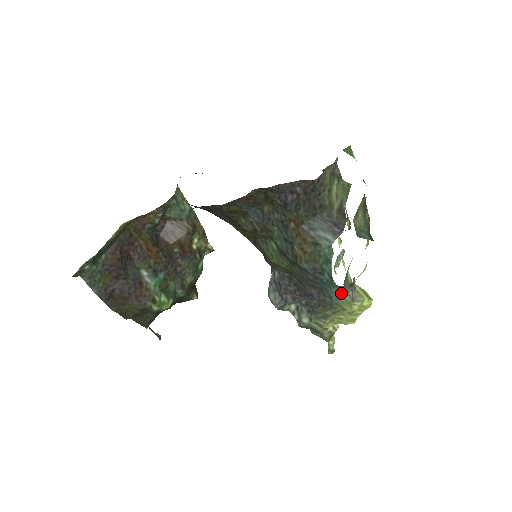
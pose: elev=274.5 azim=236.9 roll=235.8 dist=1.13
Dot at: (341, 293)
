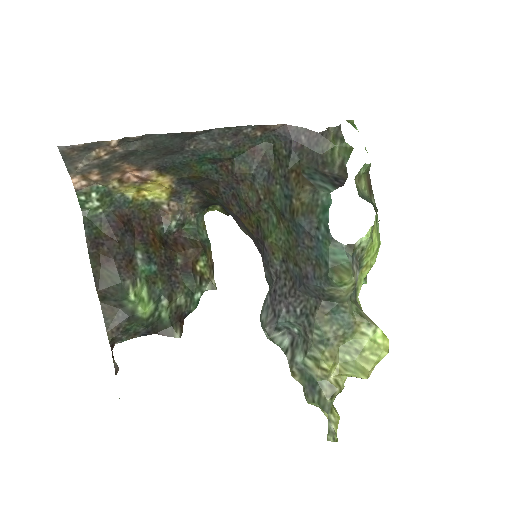
Dot at: (339, 257)
